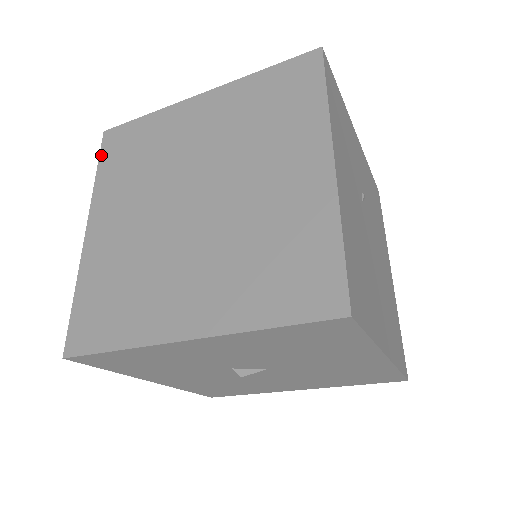
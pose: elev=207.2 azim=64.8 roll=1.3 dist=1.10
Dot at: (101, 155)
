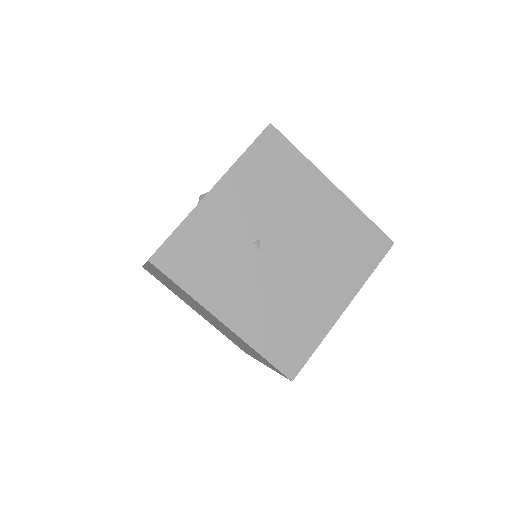
Dot at: (157, 279)
